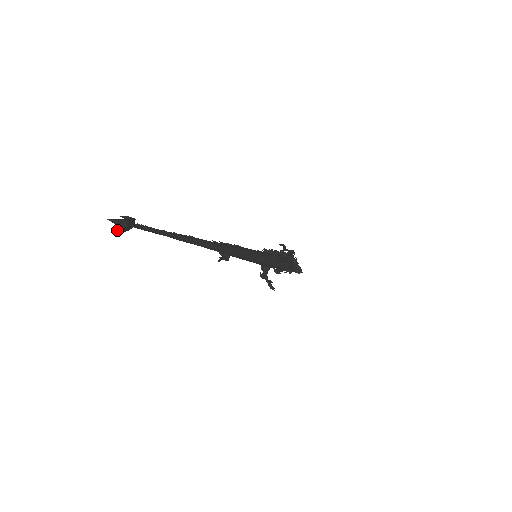
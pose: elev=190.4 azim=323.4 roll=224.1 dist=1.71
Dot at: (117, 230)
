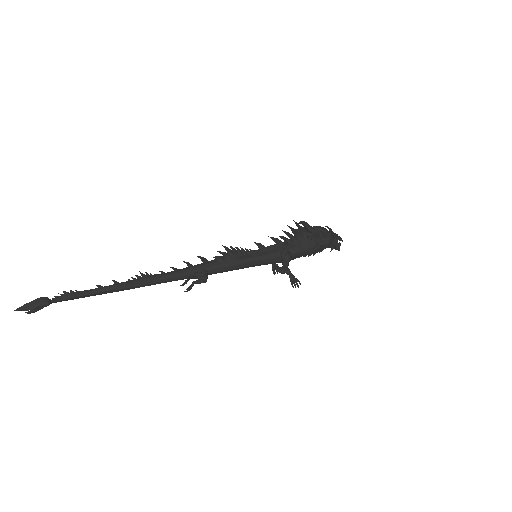
Dot at: occluded
